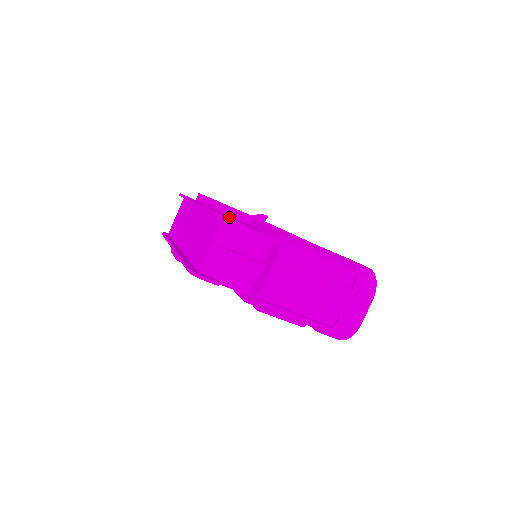
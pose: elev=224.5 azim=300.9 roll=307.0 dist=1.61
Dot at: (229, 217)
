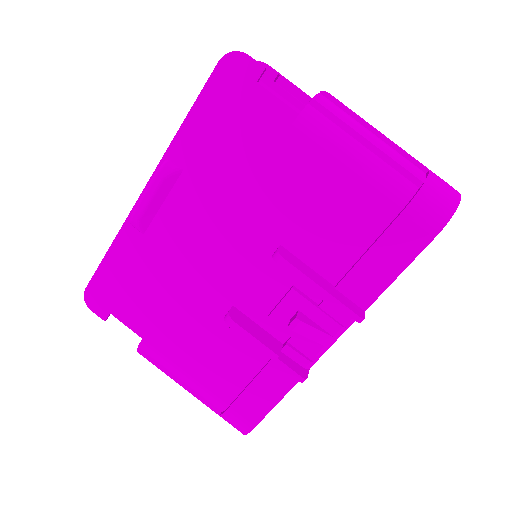
Dot at: occluded
